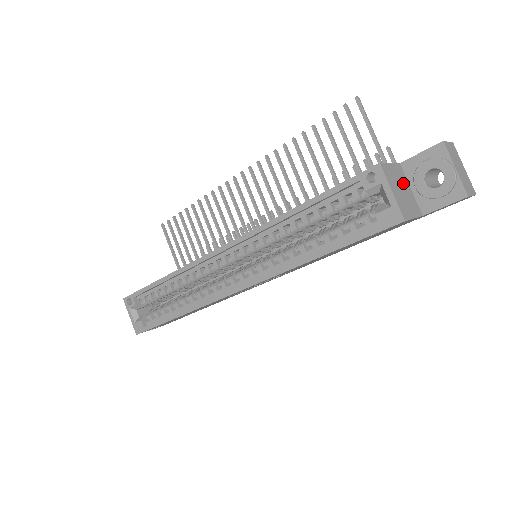
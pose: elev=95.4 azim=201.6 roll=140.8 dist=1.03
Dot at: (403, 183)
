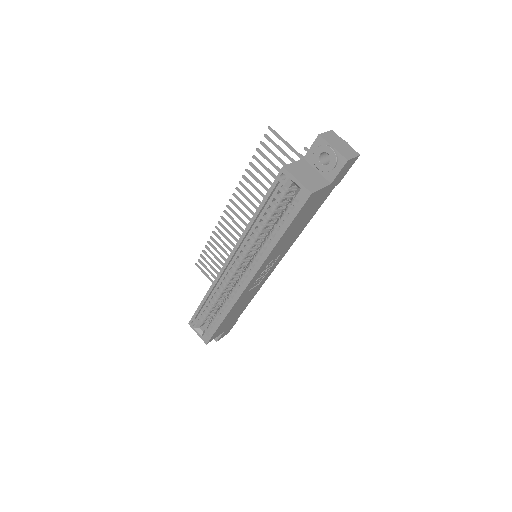
Dot at: (308, 170)
